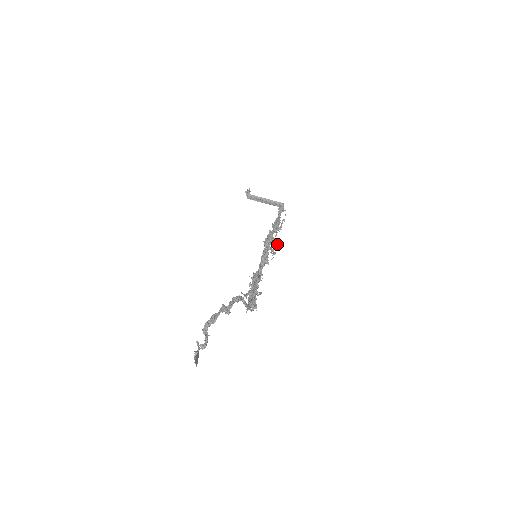
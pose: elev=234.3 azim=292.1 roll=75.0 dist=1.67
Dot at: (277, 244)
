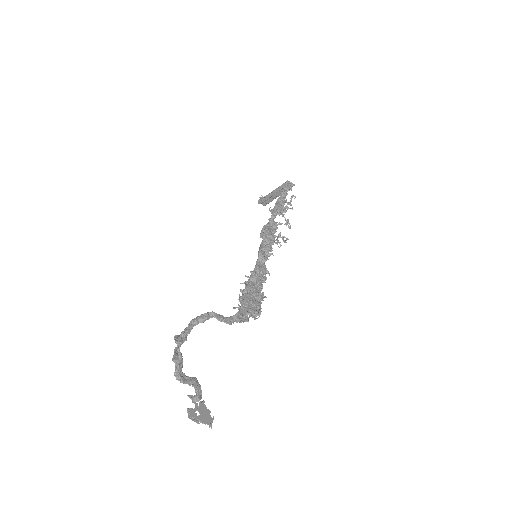
Dot at: occluded
